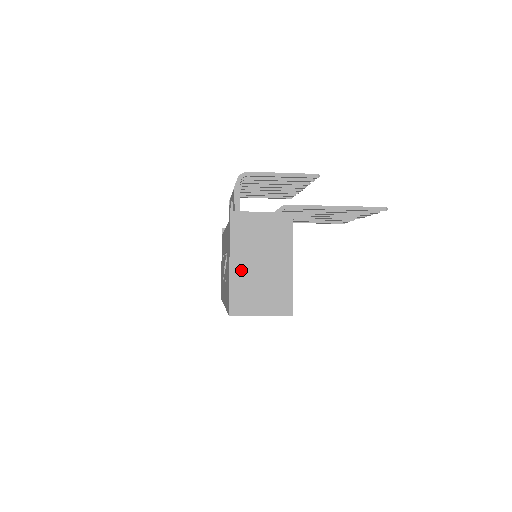
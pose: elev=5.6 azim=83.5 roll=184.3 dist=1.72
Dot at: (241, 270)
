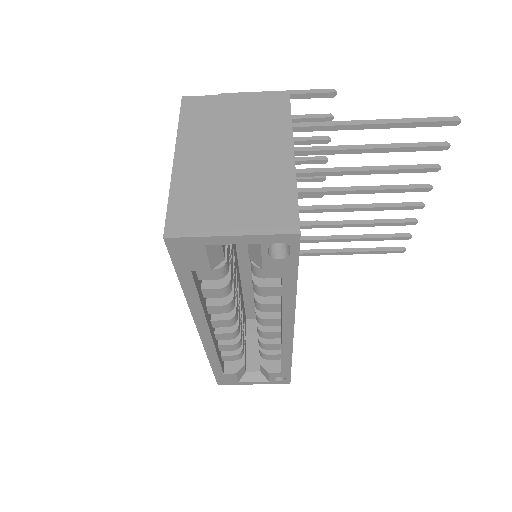
Dot at: (194, 167)
